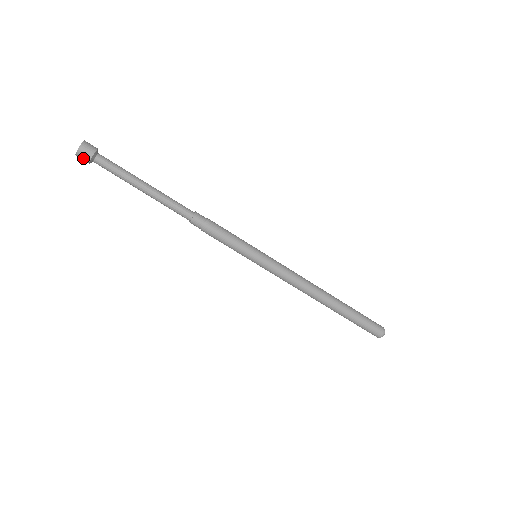
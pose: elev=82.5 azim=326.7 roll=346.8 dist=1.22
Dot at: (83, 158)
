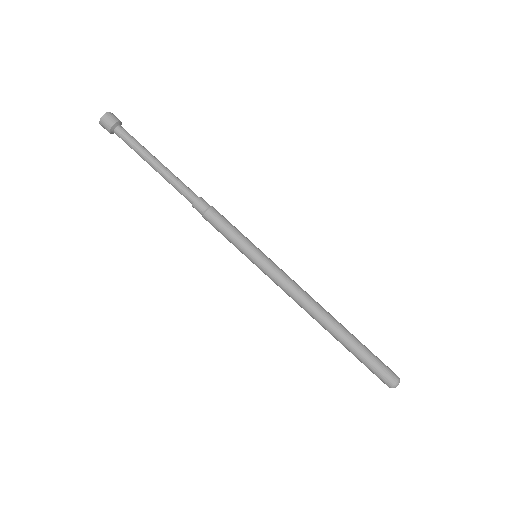
Dot at: occluded
